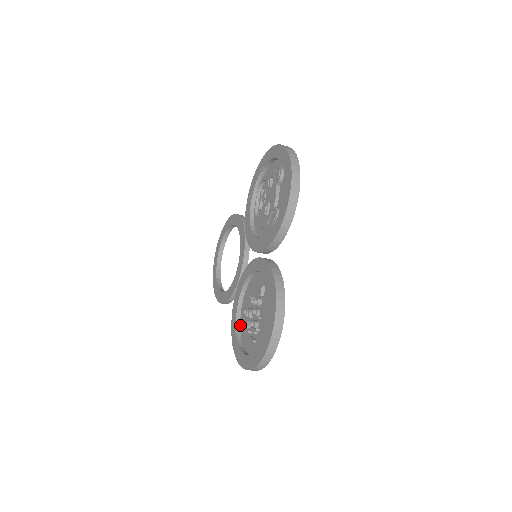
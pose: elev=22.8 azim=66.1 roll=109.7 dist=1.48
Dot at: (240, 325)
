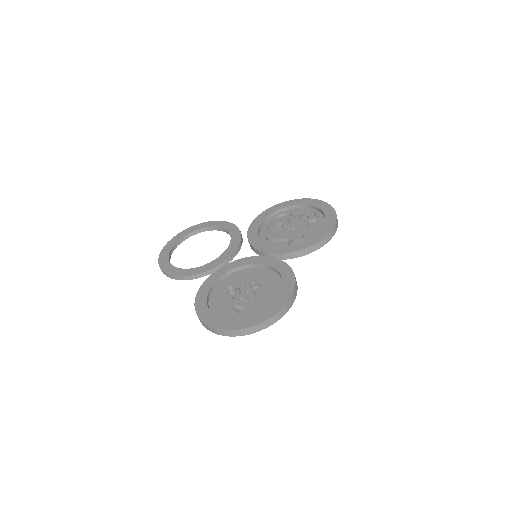
Dot at: (210, 297)
